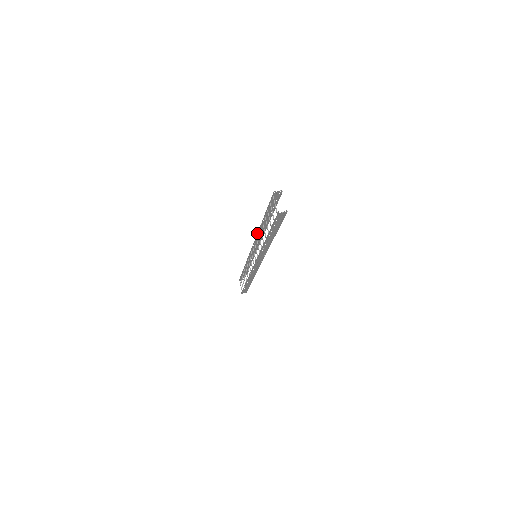
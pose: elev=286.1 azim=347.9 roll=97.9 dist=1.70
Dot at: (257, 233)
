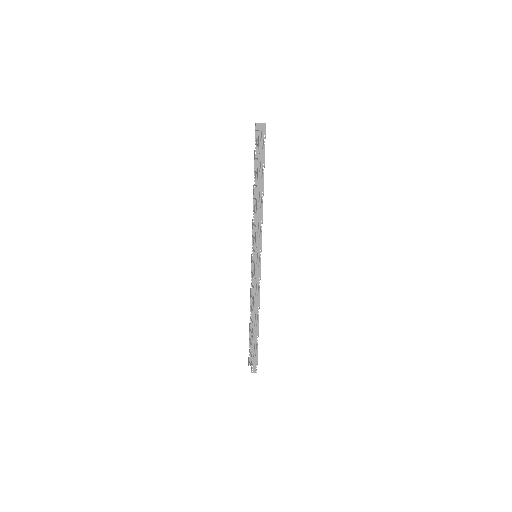
Dot at: occluded
